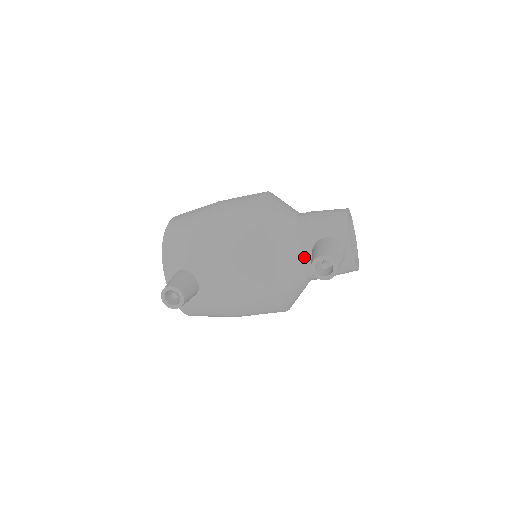
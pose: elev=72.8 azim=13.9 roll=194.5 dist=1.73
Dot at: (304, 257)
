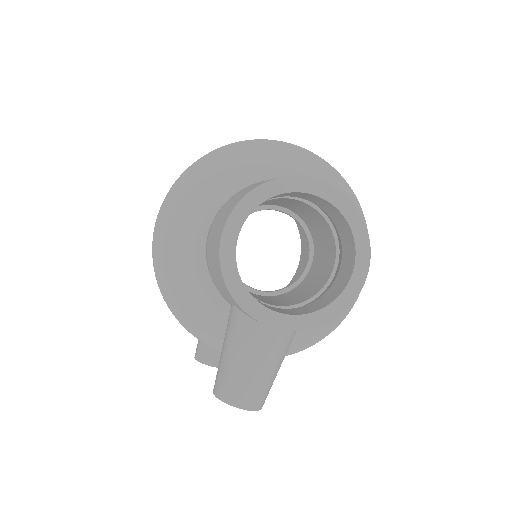
Dot at: occluded
